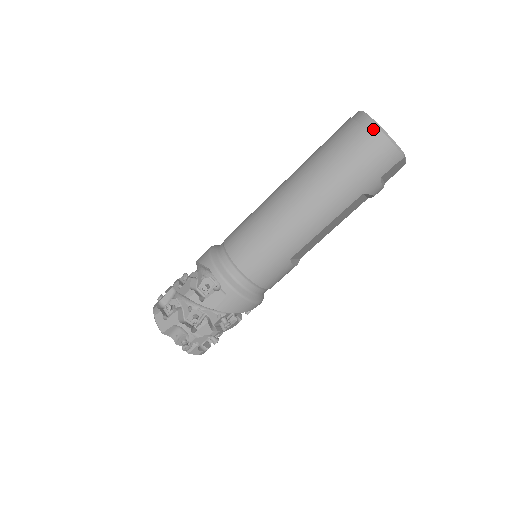
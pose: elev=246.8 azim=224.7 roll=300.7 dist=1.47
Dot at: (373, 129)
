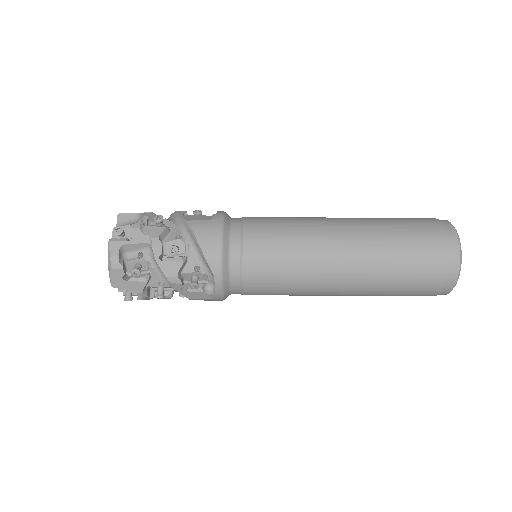
Dot at: (452, 282)
